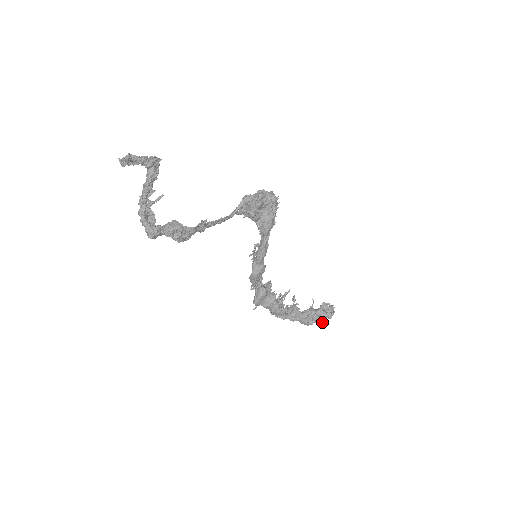
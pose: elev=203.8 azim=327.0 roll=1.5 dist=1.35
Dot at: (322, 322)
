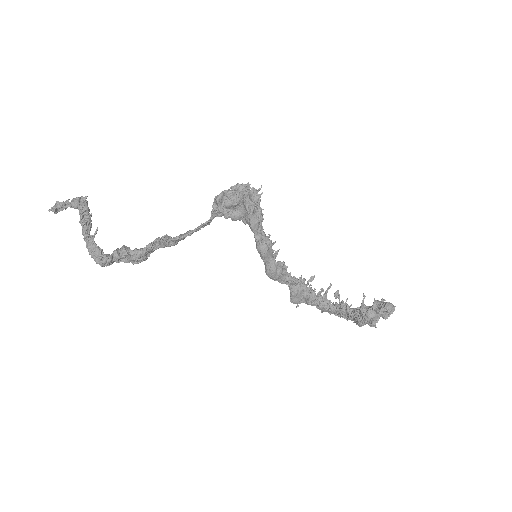
Dot at: (372, 324)
